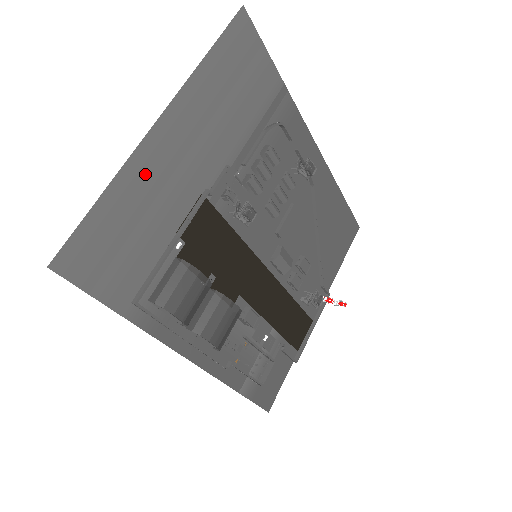
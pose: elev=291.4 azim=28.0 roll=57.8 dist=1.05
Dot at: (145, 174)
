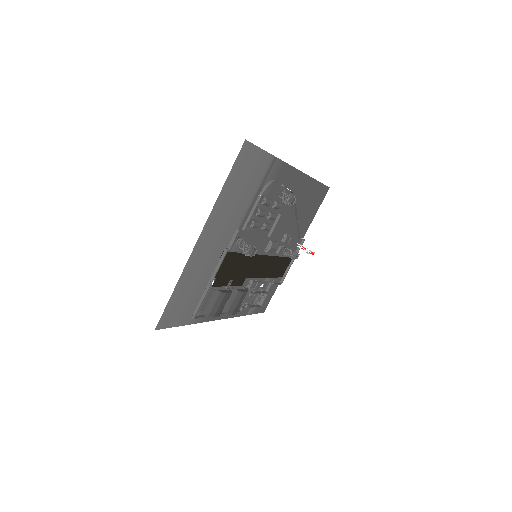
Dot at: (193, 266)
